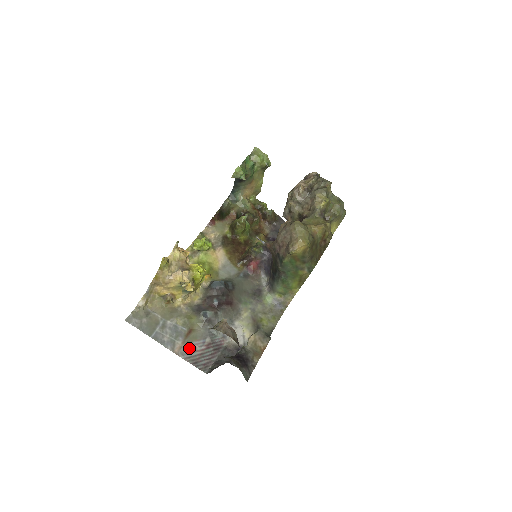
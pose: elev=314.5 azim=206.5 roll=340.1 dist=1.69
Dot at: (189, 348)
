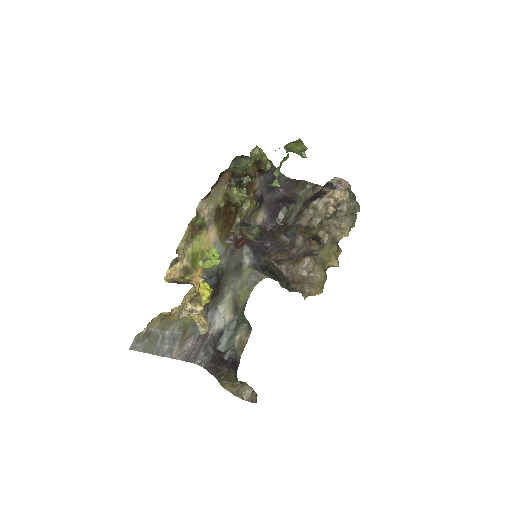
Dot at: (183, 348)
